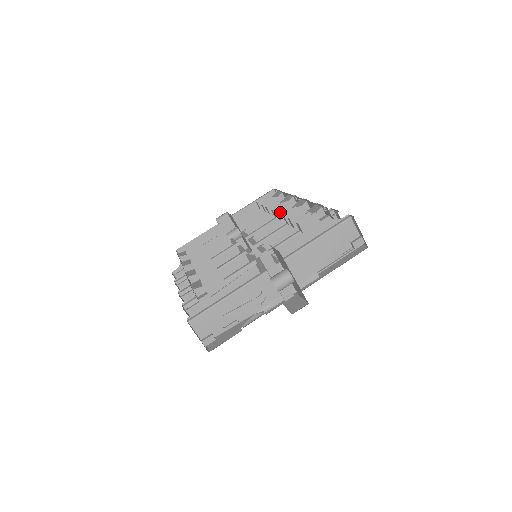
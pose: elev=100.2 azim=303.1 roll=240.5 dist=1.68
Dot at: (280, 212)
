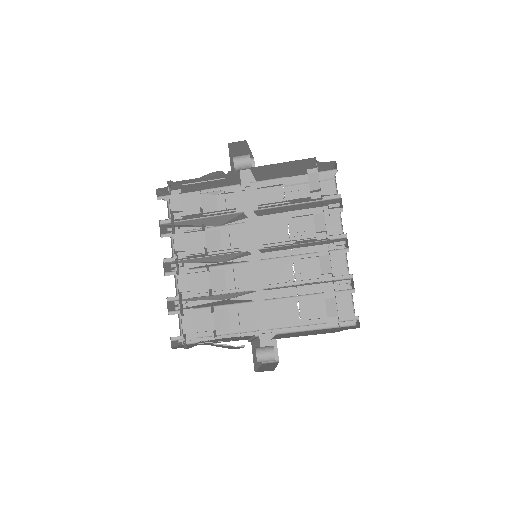
Dot at: (301, 258)
